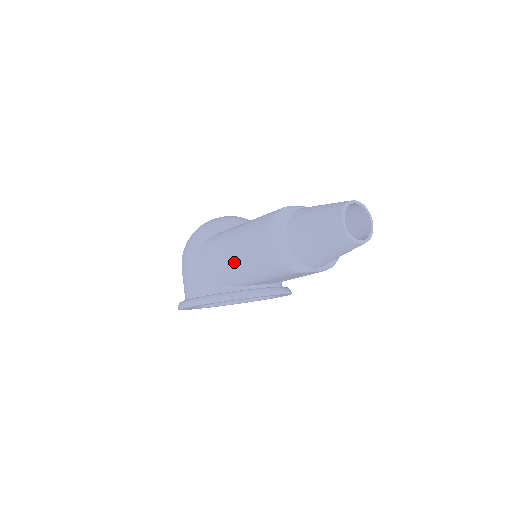
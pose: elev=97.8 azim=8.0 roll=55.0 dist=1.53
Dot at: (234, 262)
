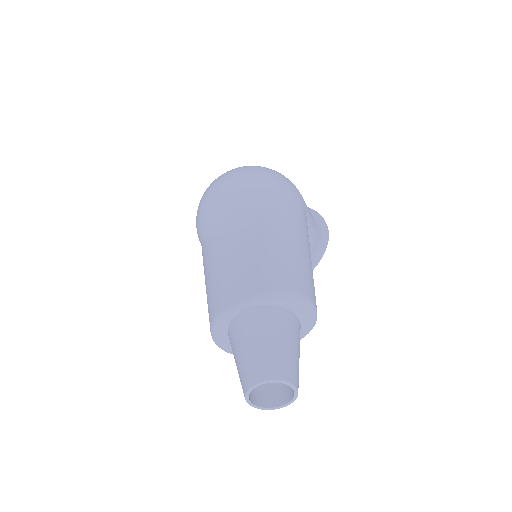
Dot at: occluded
